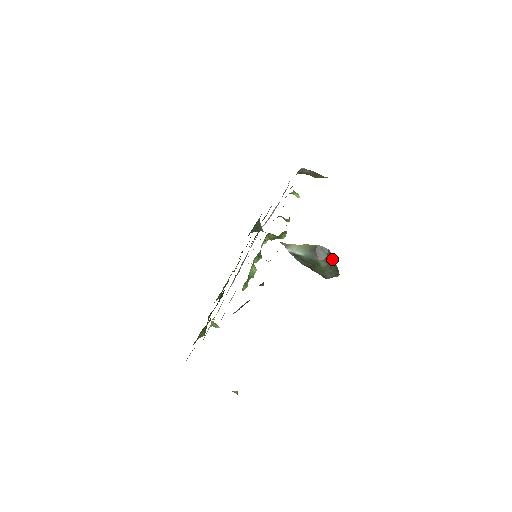
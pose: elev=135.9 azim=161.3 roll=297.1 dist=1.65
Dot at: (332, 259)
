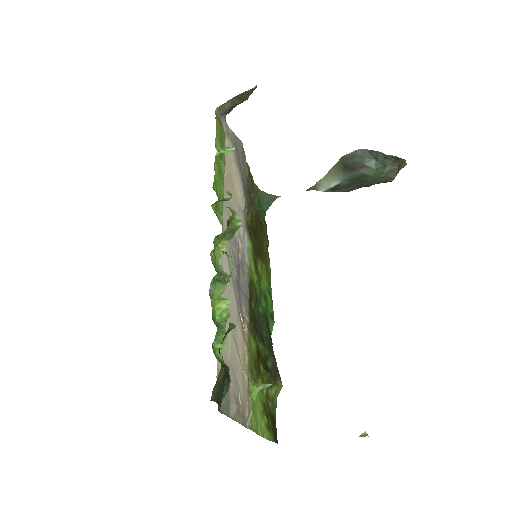
Dot at: (375, 155)
